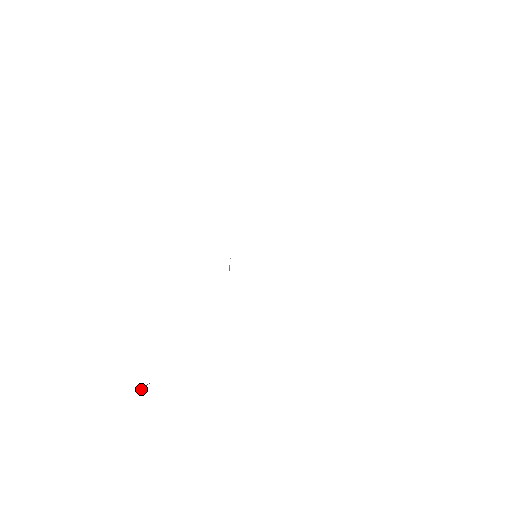
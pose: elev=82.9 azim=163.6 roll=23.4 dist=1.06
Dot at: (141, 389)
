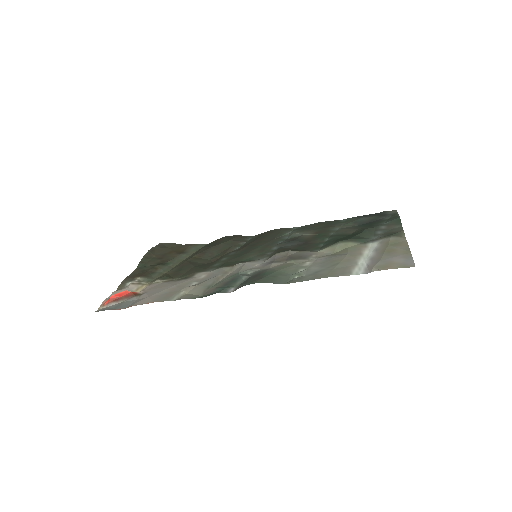
Dot at: (123, 295)
